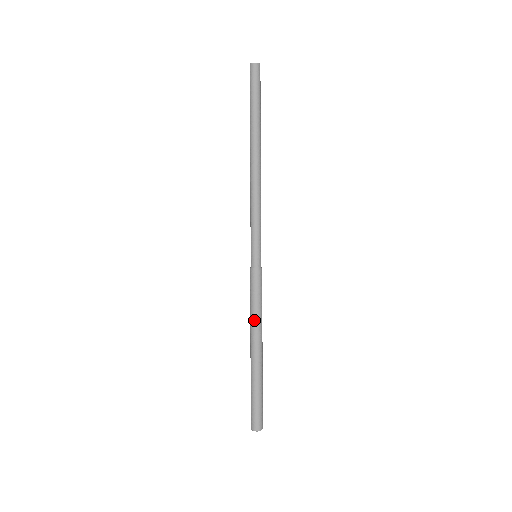
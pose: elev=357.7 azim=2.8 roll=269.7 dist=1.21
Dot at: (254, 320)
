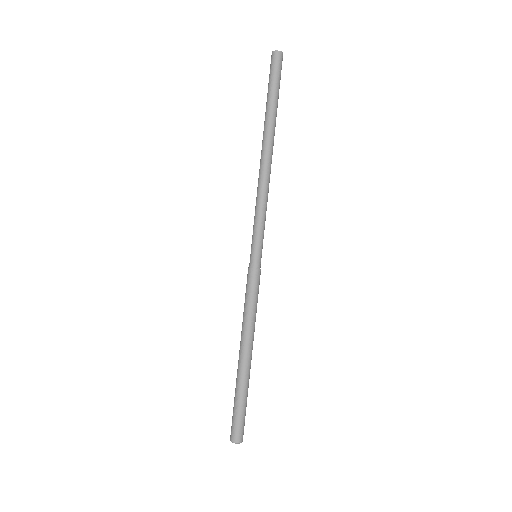
Dot at: (252, 325)
